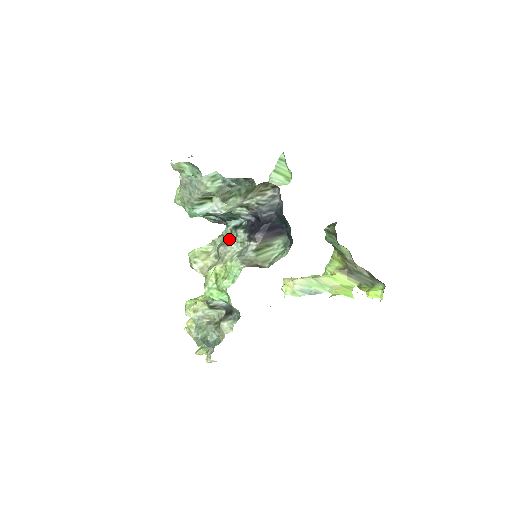
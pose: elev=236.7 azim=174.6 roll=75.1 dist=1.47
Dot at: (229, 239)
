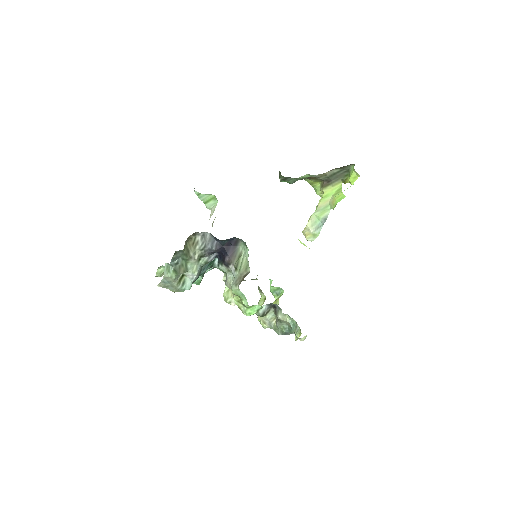
Dot at: (226, 273)
